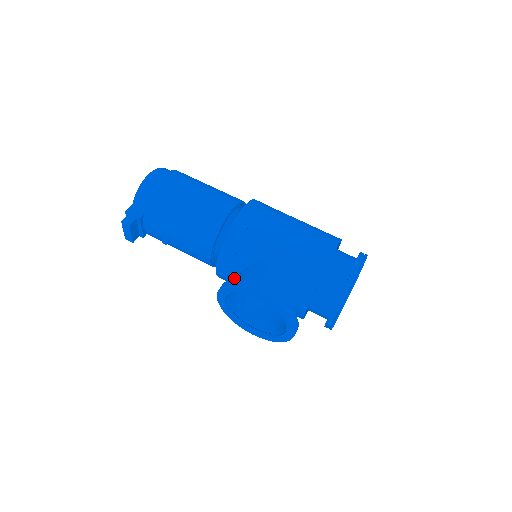
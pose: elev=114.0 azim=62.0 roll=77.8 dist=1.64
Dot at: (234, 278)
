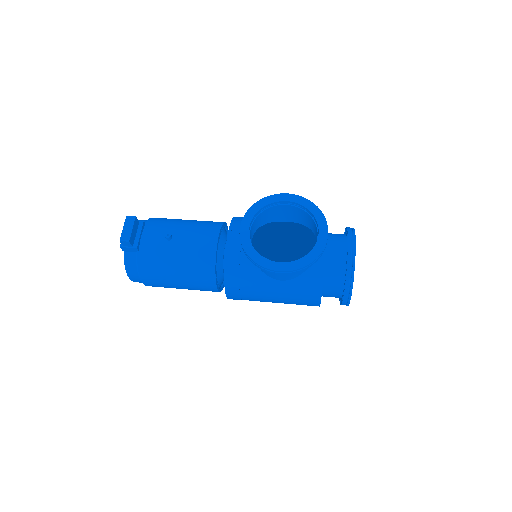
Dot at: occluded
